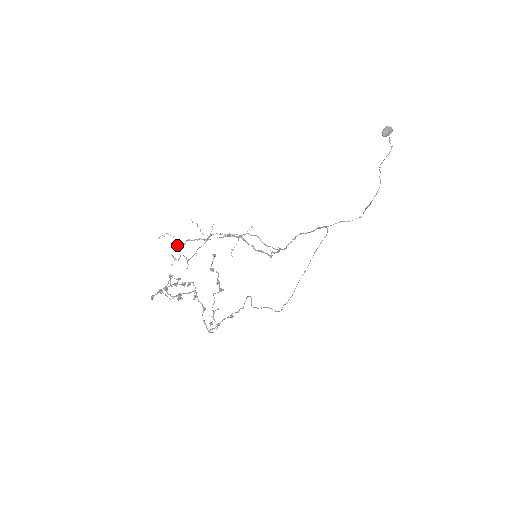
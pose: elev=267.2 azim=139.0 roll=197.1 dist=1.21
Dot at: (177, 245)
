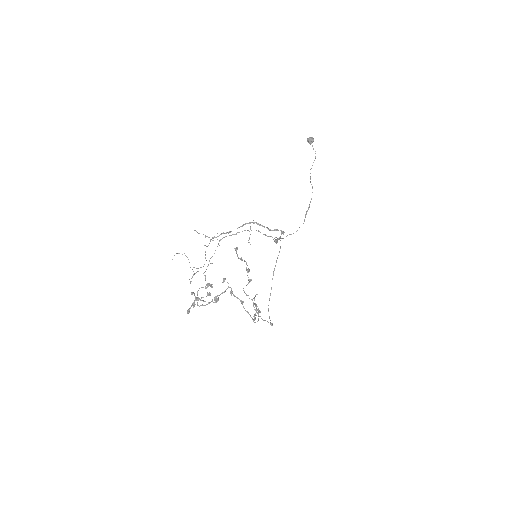
Dot at: (204, 245)
